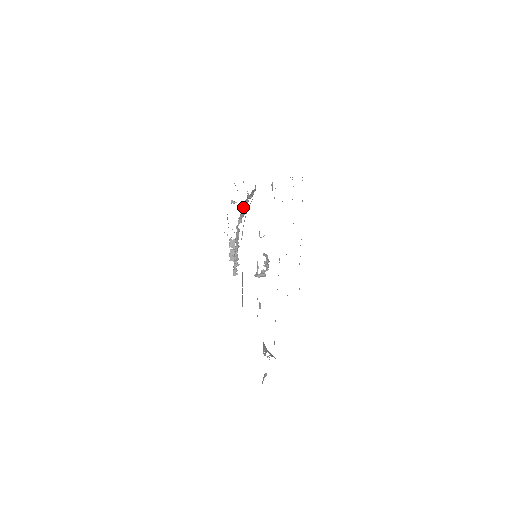
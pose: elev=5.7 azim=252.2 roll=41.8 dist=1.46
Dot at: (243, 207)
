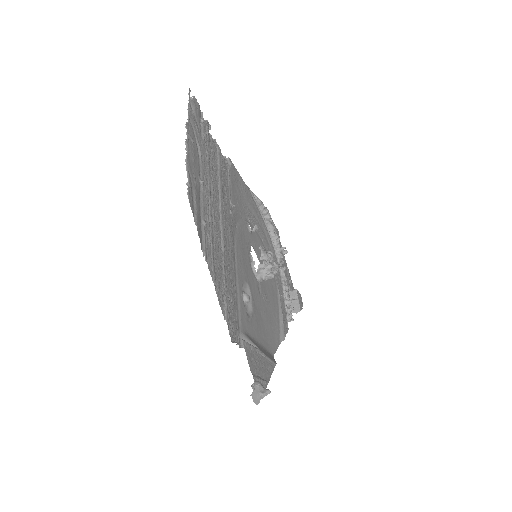
Dot at: occluded
